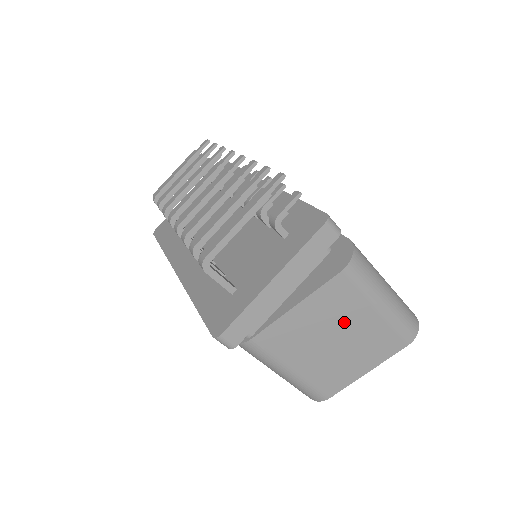
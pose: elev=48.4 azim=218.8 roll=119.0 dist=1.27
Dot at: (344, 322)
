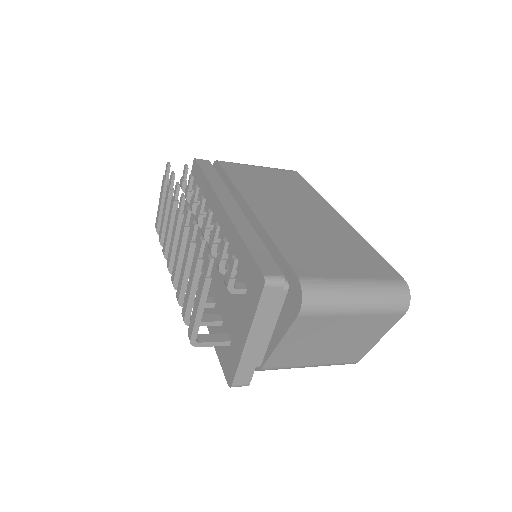
Dot at: (330, 331)
